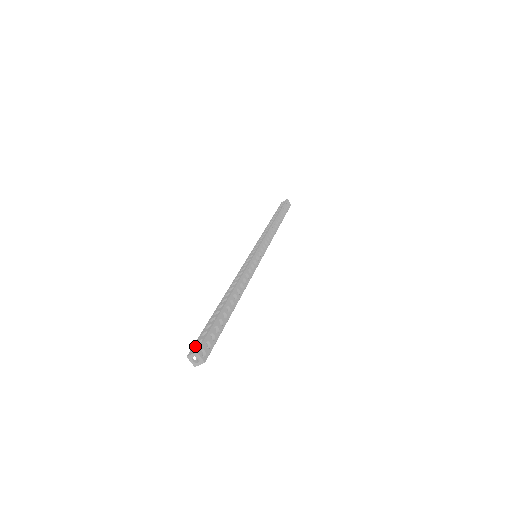
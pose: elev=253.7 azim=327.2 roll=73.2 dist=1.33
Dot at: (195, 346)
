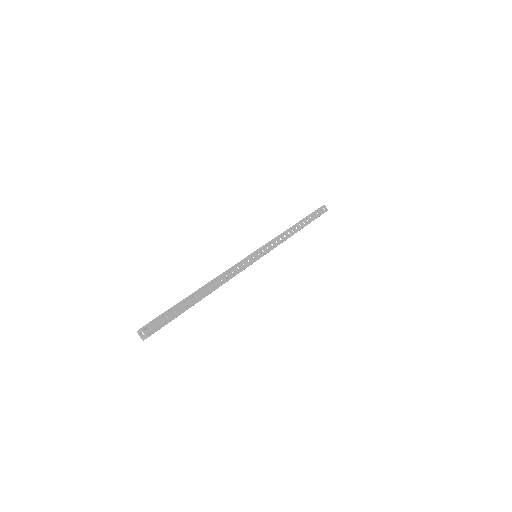
Dot at: occluded
